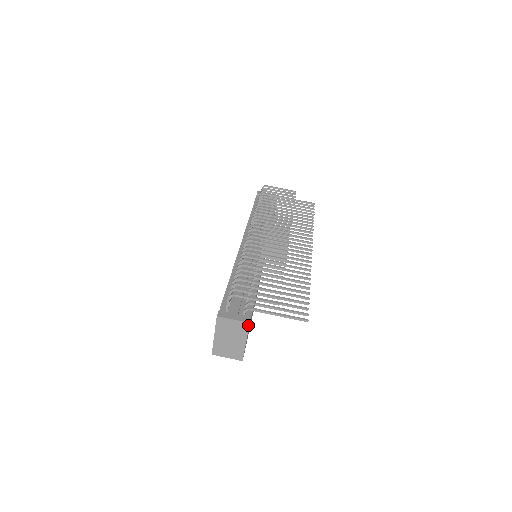
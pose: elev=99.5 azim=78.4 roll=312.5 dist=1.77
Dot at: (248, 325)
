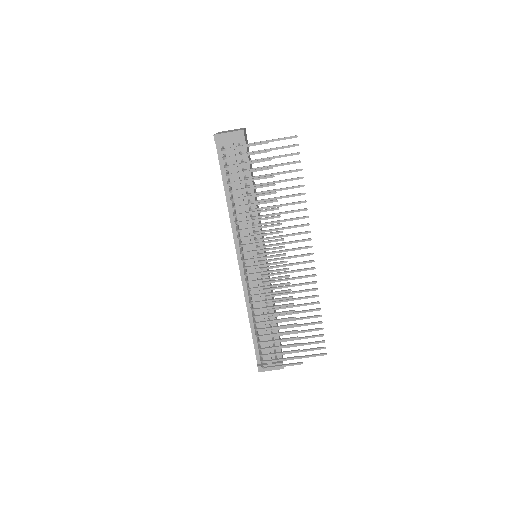
Dot at: (283, 368)
